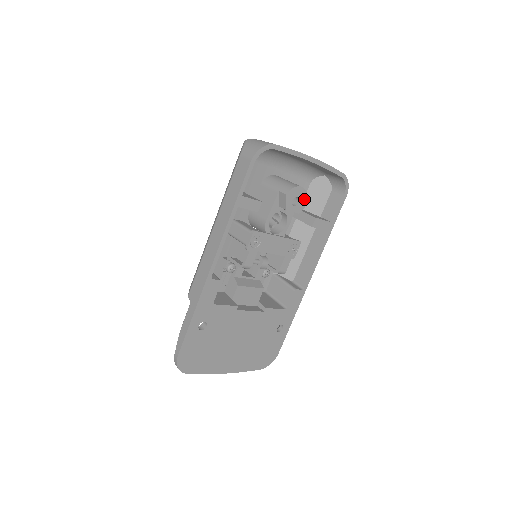
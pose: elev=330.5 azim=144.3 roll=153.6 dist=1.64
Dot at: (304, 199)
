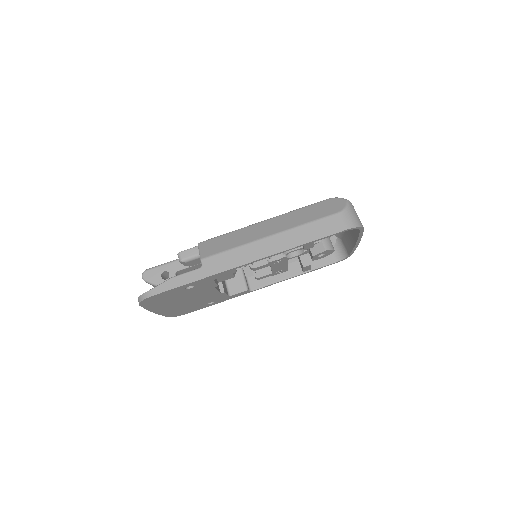
Dot at: (325, 256)
